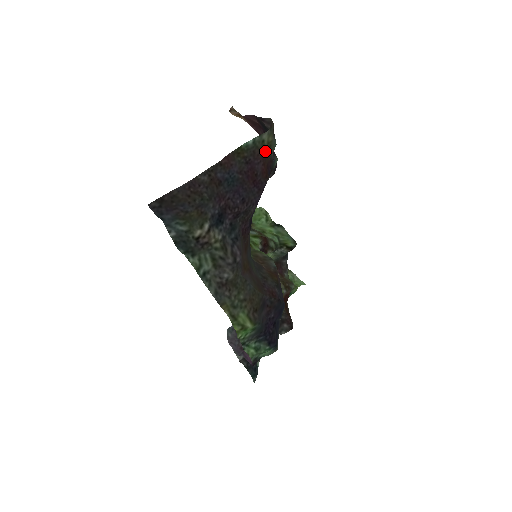
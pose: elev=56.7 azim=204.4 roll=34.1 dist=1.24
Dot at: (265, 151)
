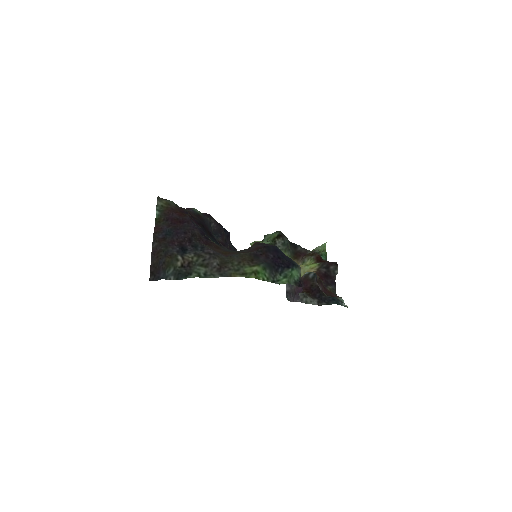
Dot at: (169, 208)
